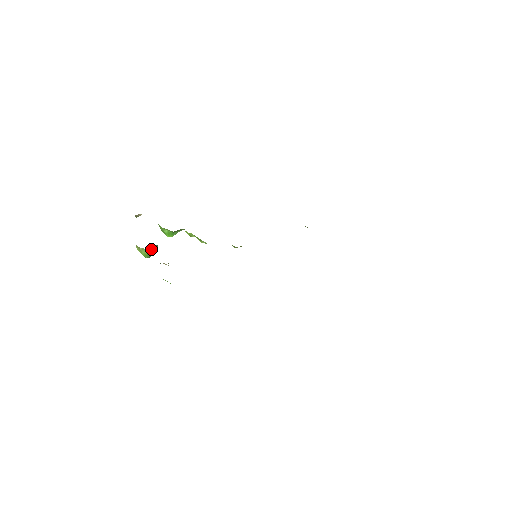
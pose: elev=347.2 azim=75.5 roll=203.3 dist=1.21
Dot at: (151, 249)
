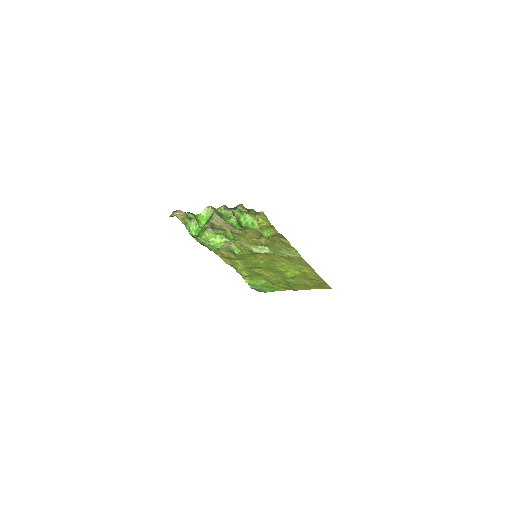
Dot at: (211, 217)
